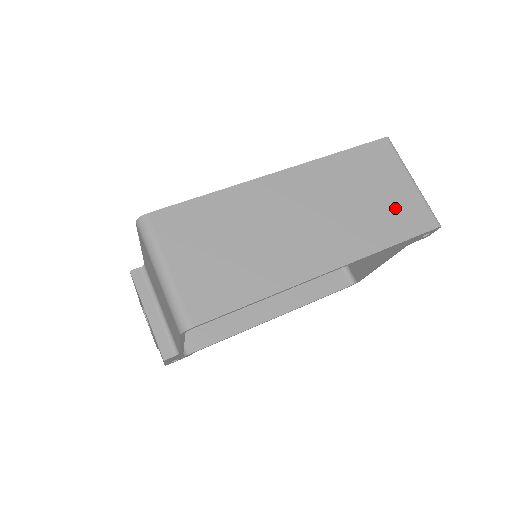
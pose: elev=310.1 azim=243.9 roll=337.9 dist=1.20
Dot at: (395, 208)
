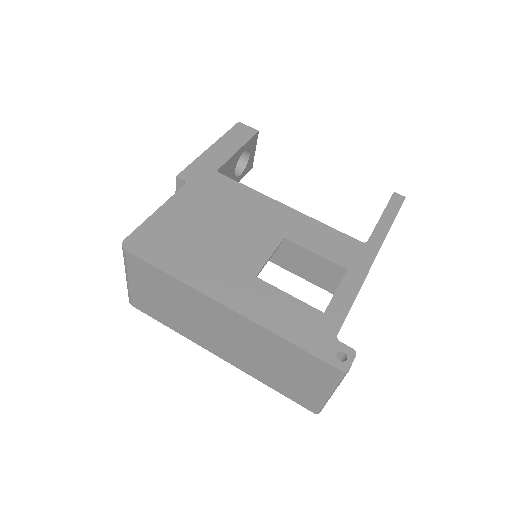
Dot at: (295, 386)
